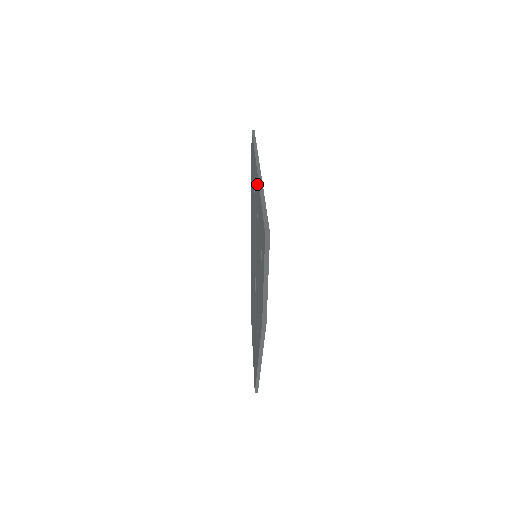
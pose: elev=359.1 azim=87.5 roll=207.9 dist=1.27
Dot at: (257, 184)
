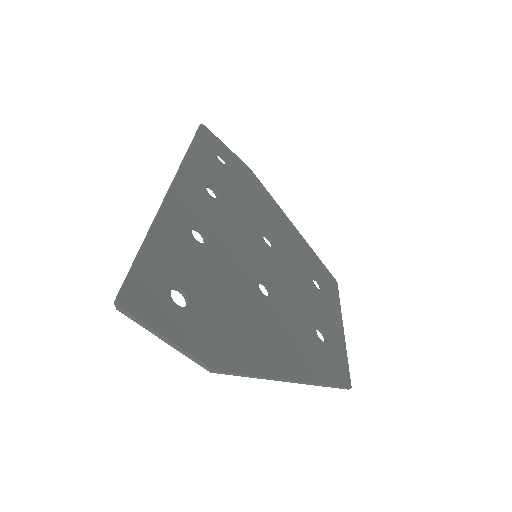
Dot at: (169, 210)
